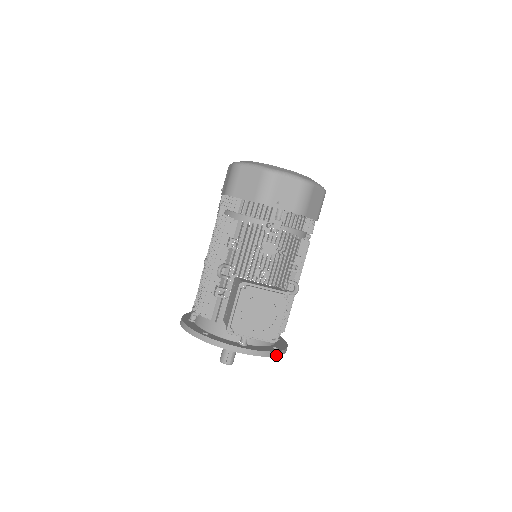
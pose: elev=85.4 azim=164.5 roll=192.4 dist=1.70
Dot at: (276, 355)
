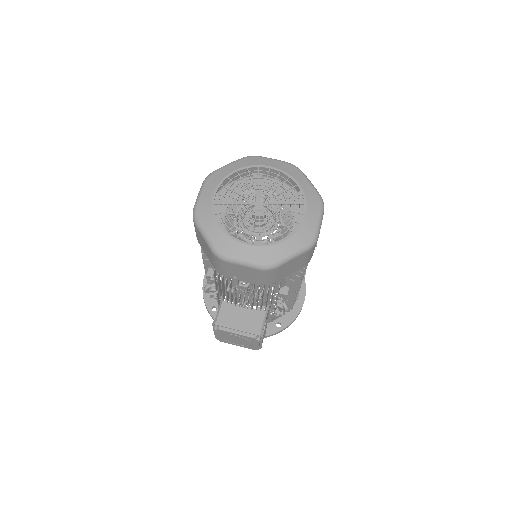
Dot at: occluded
